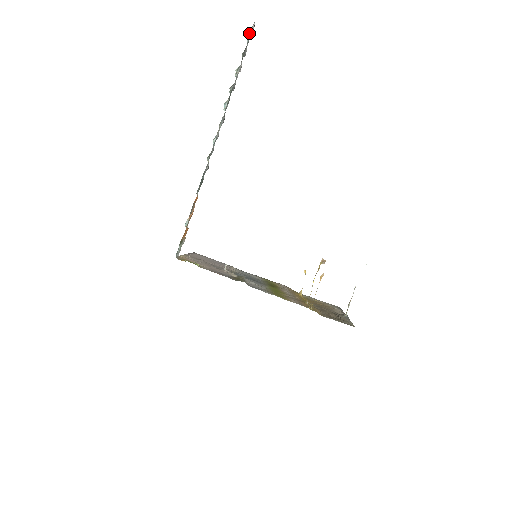
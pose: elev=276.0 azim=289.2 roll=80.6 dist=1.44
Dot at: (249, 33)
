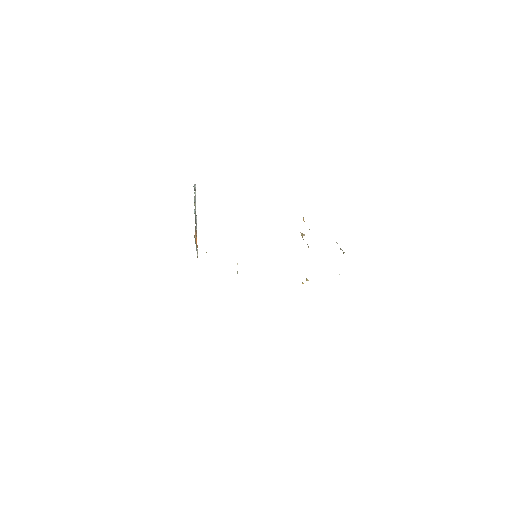
Dot at: (194, 187)
